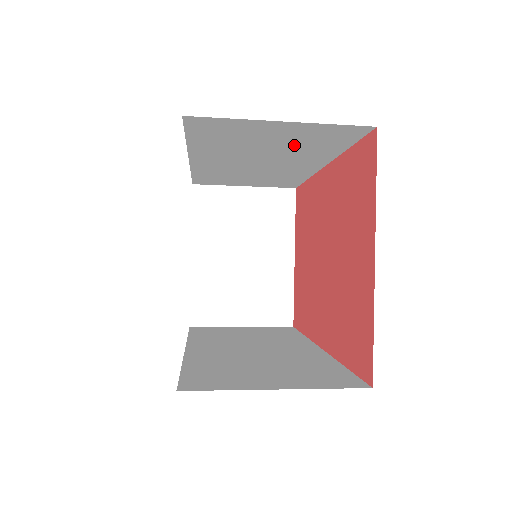
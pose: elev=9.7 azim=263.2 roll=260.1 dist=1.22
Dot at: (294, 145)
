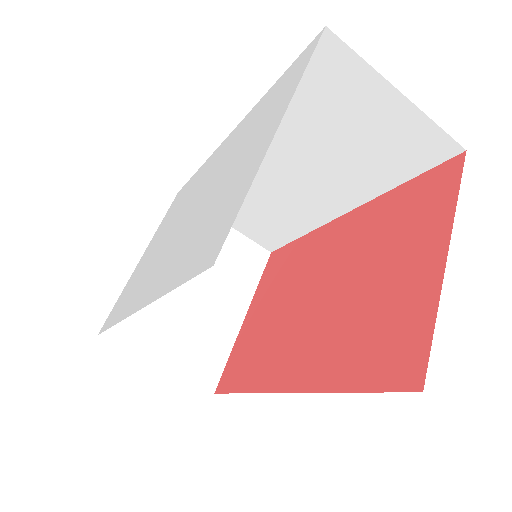
Dot at: (362, 151)
